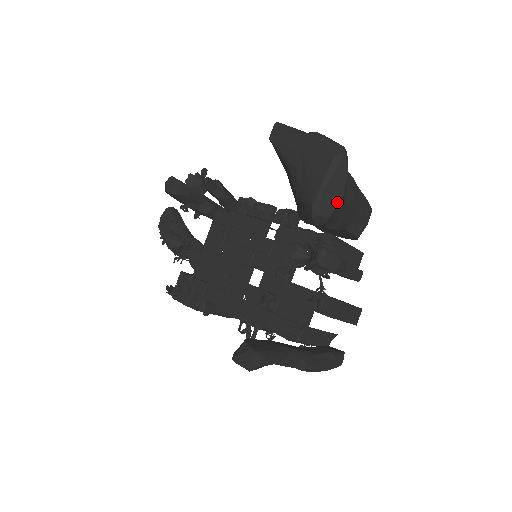
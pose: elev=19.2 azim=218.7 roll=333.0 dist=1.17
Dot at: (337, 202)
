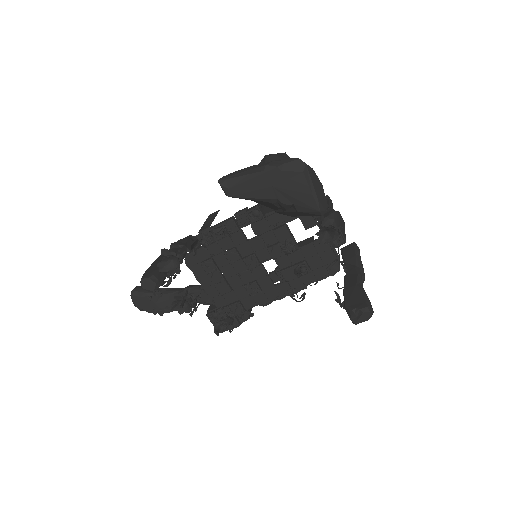
Dot at: (323, 191)
